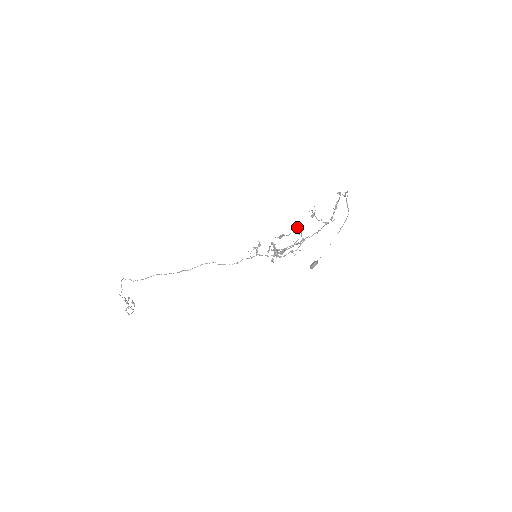
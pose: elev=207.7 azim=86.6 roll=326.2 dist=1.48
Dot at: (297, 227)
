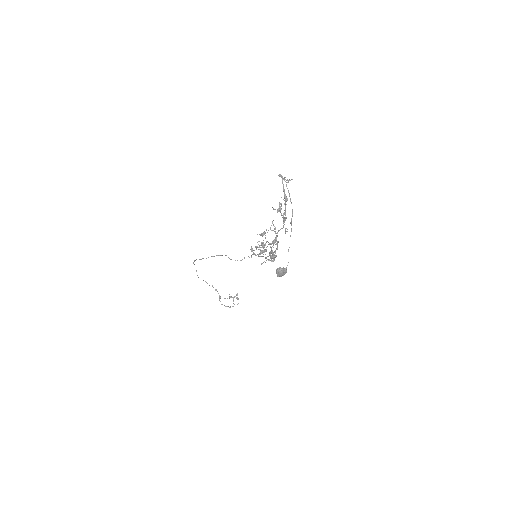
Dot at: (273, 224)
